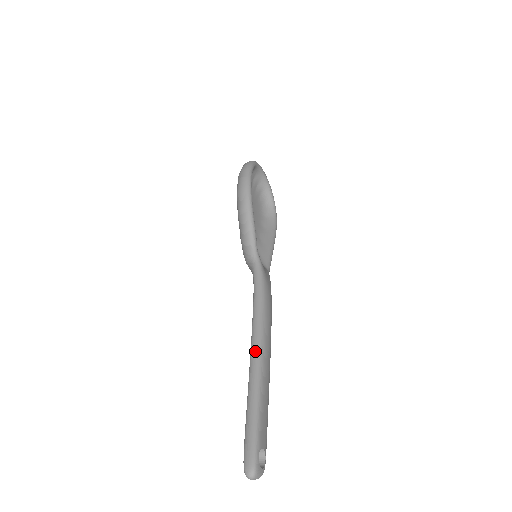
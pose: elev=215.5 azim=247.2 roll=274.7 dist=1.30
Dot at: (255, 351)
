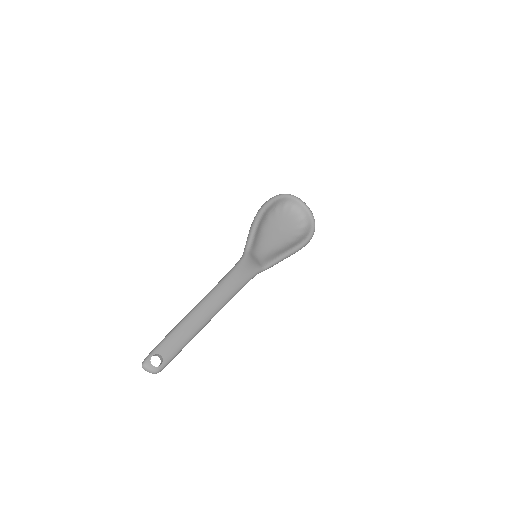
Dot at: (197, 304)
